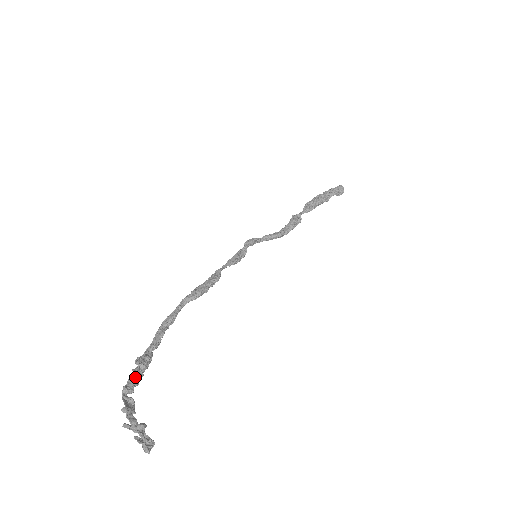
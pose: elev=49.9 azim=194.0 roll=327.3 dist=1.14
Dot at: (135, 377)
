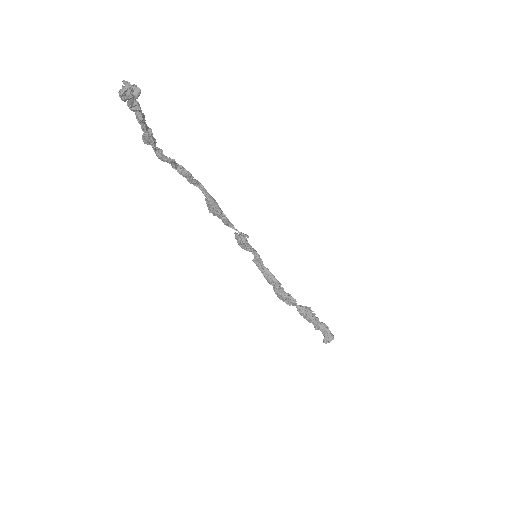
Dot at: occluded
